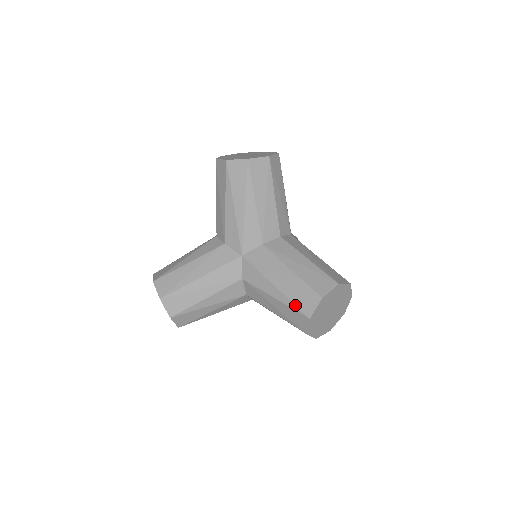
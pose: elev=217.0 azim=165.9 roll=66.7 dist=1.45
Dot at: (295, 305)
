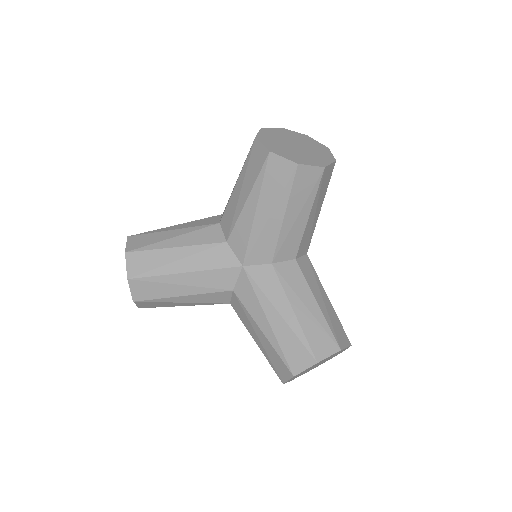
Dot at: (283, 354)
